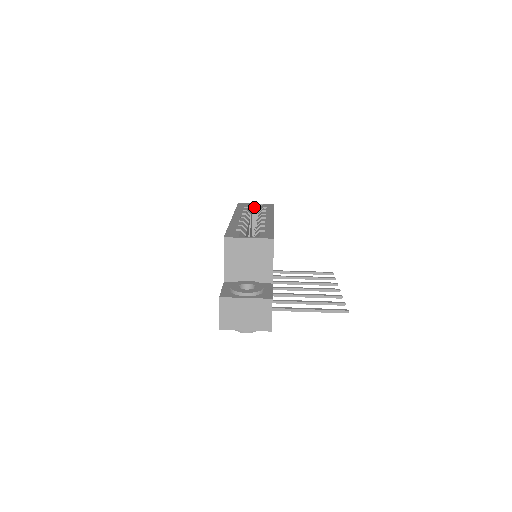
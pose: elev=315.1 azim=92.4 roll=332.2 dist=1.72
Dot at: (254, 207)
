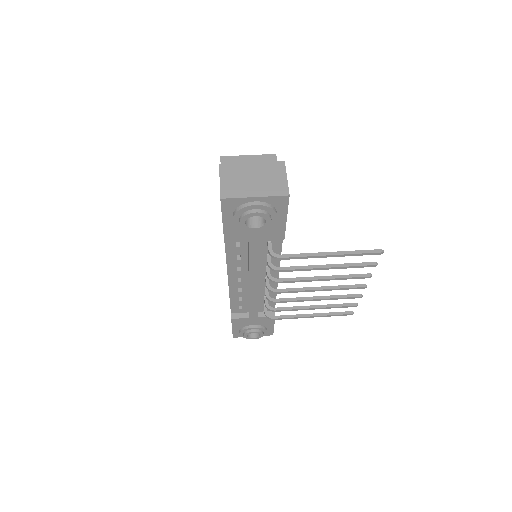
Dot at: occluded
